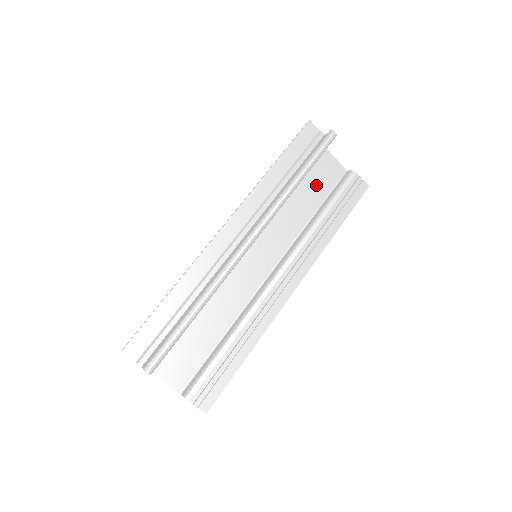
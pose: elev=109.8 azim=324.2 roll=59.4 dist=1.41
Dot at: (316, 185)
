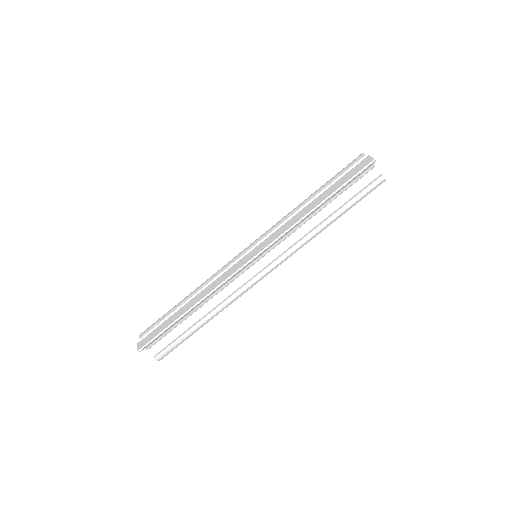
Dot at: occluded
